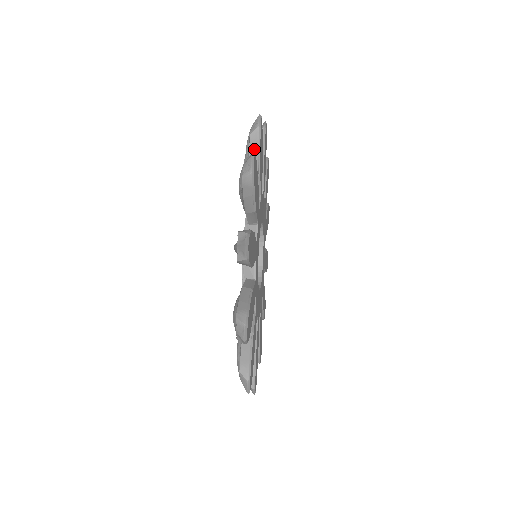
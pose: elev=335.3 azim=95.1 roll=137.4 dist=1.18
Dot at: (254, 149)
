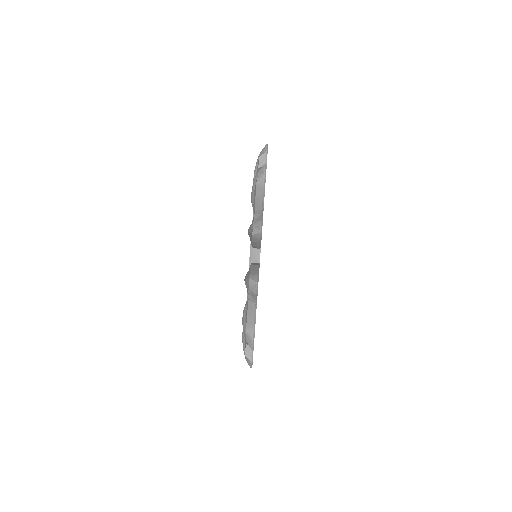
Dot at: (256, 241)
